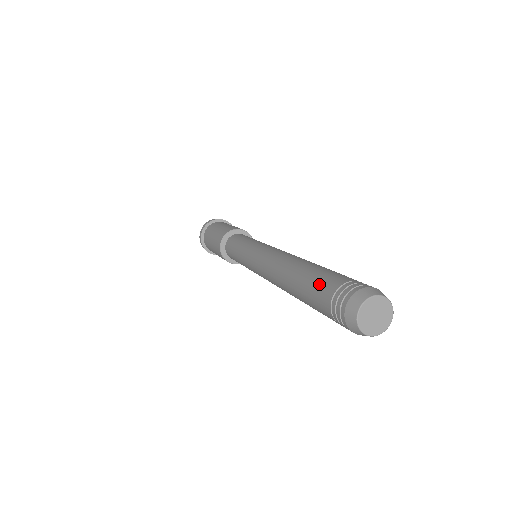
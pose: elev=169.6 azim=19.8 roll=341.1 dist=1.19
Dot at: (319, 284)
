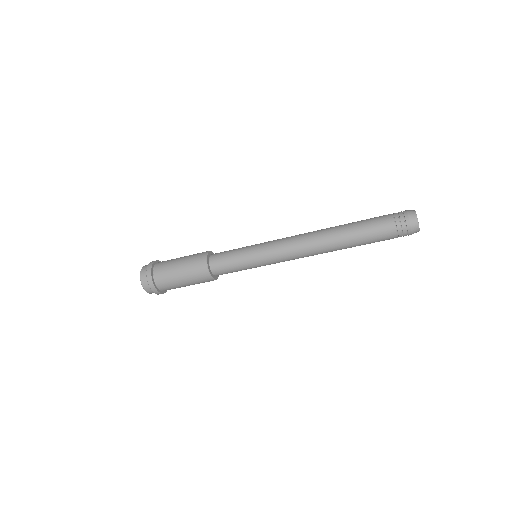
Dot at: occluded
